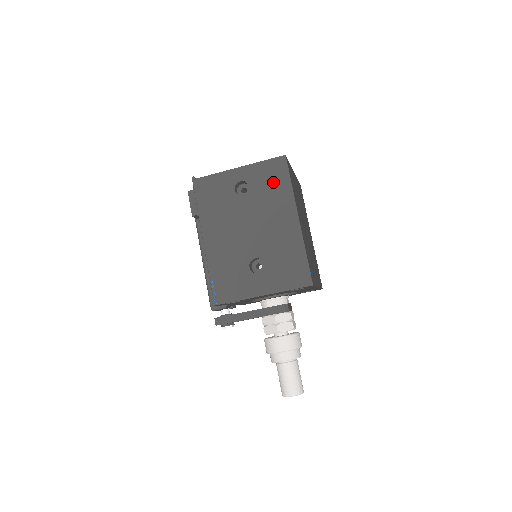
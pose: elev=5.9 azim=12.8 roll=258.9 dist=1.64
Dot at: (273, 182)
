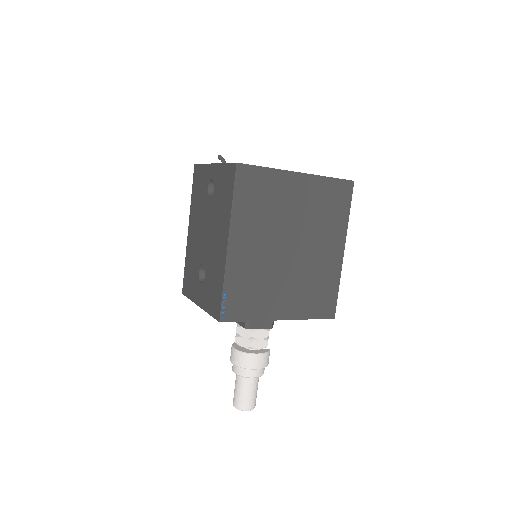
Dot at: (224, 192)
